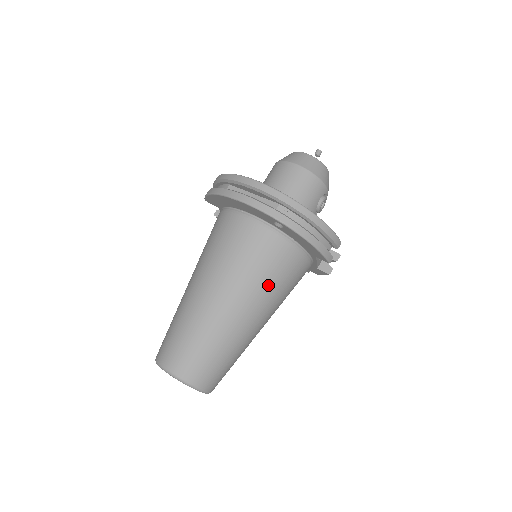
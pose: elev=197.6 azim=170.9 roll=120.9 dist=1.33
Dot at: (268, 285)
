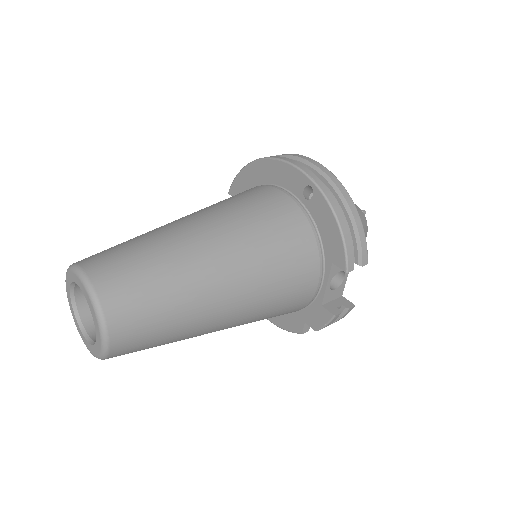
Dot at: (265, 250)
